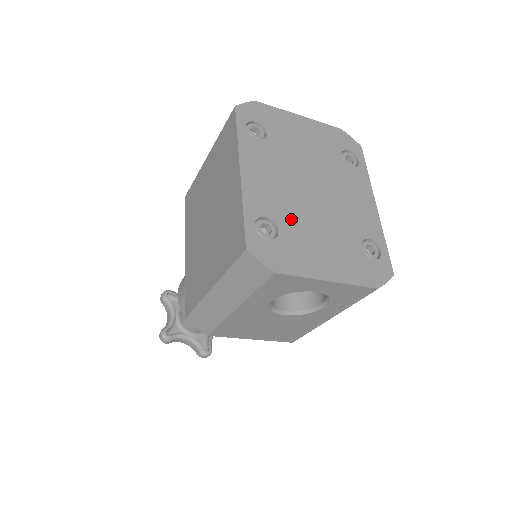
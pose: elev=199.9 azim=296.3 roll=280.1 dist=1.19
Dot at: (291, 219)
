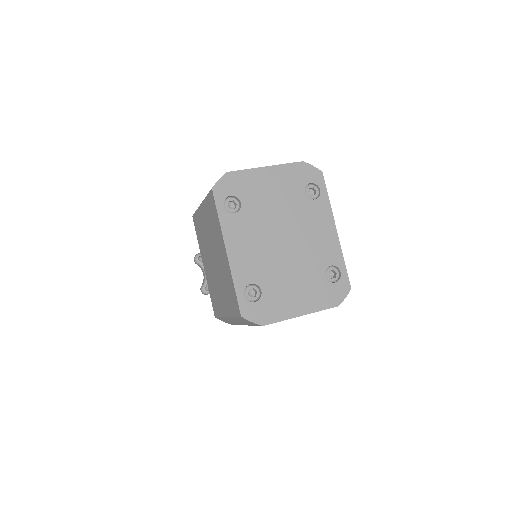
Dot at: (269, 277)
